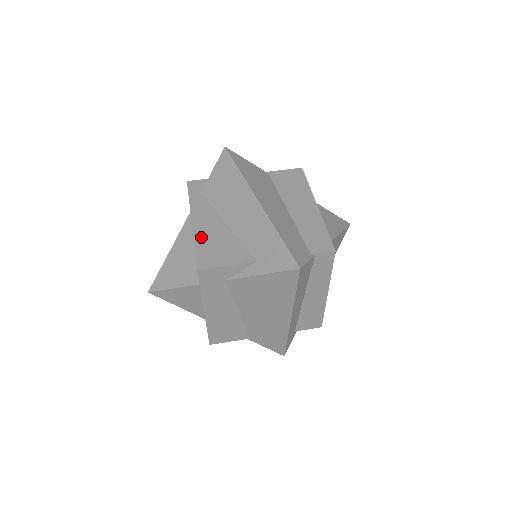
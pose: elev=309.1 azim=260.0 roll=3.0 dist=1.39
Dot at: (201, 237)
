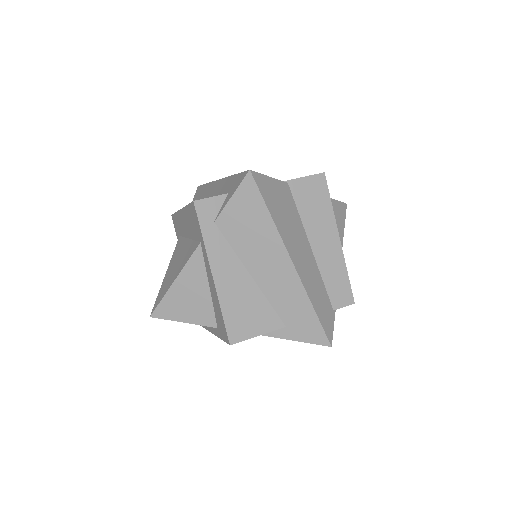
Dot at: (227, 298)
